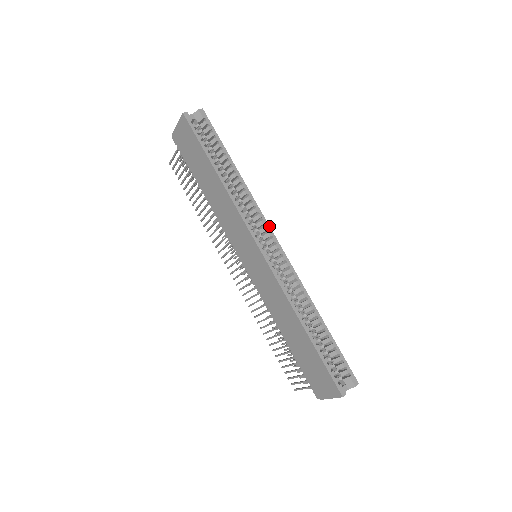
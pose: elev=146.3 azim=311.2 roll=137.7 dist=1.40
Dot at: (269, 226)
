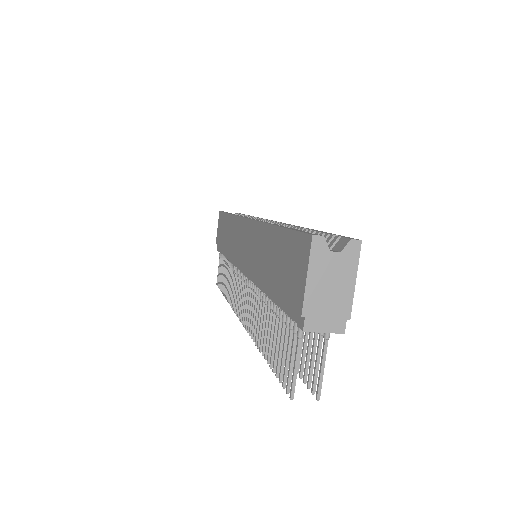
Dot at: occluded
